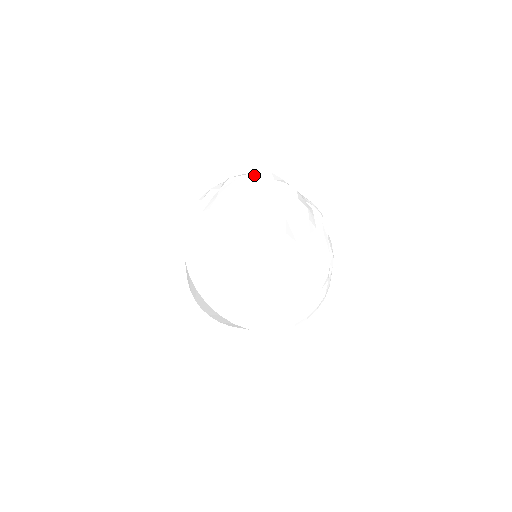
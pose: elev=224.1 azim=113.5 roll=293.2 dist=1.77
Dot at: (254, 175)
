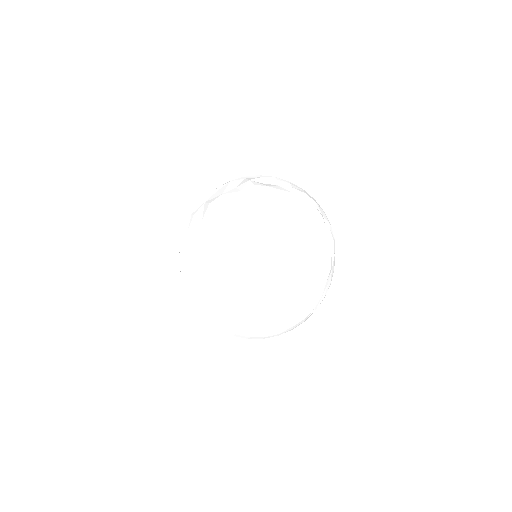
Dot at: (235, 197)
